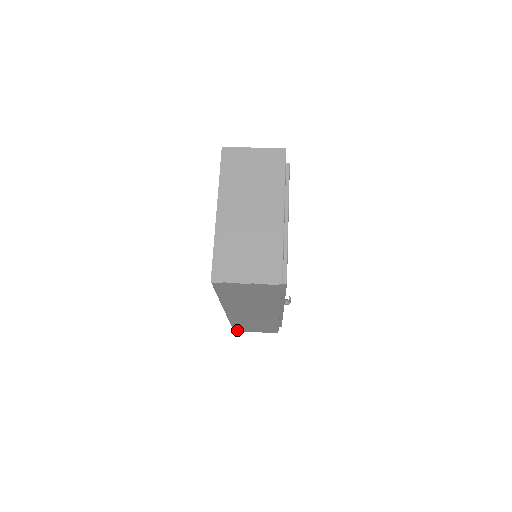
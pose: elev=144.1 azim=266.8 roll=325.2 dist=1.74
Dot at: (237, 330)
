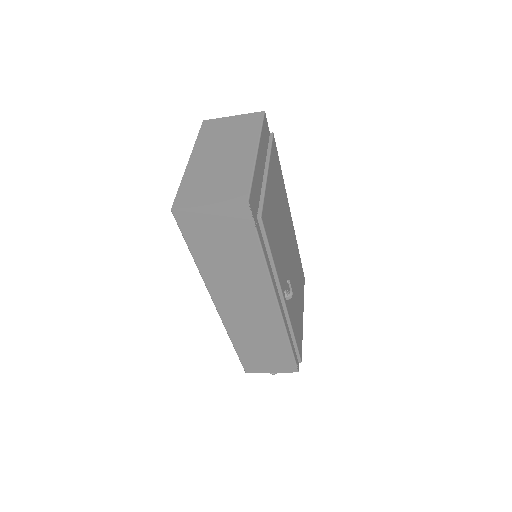
Dot at: (248, 369)
